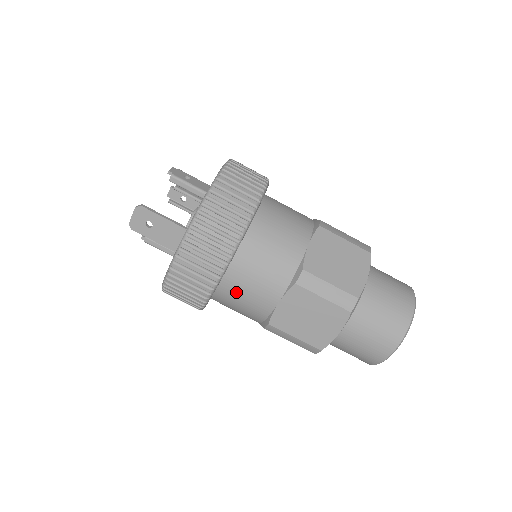
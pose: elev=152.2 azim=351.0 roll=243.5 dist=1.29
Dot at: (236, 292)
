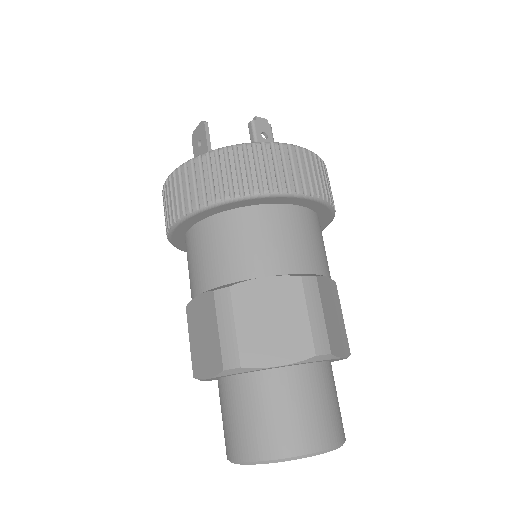
Dot at: (189, 253)
